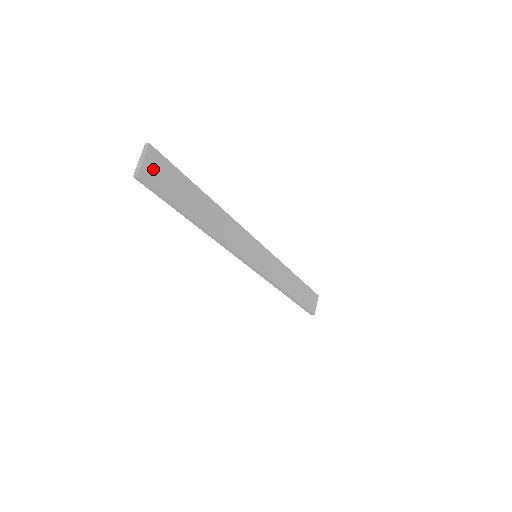
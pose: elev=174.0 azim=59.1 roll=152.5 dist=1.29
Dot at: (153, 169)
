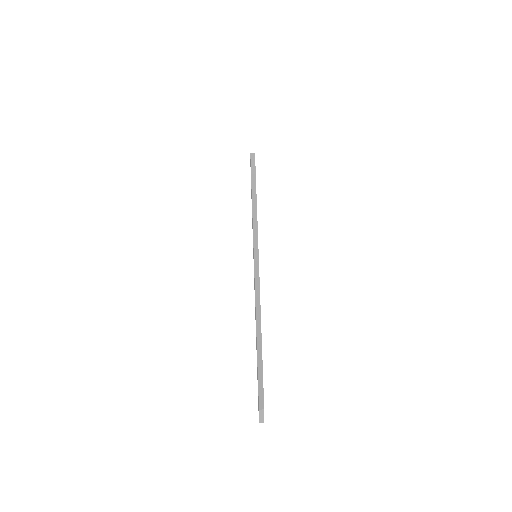
Dot at: occluded
